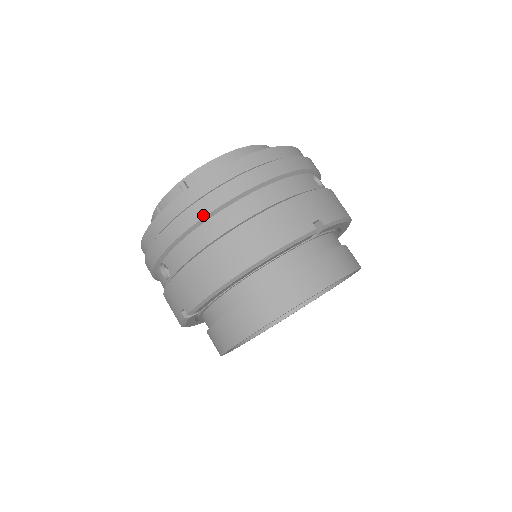
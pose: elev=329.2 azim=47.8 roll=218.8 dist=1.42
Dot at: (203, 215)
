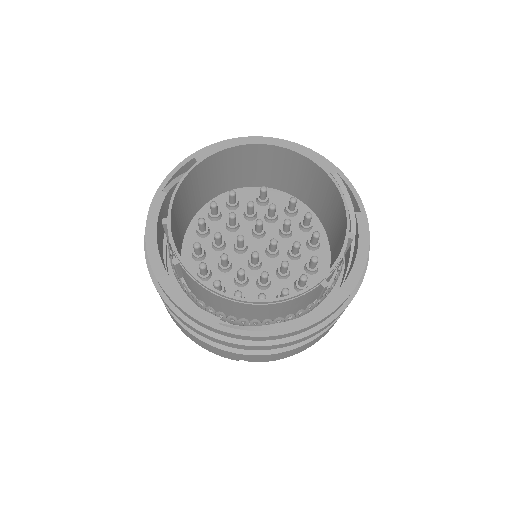
Dot at: (164, 302)
